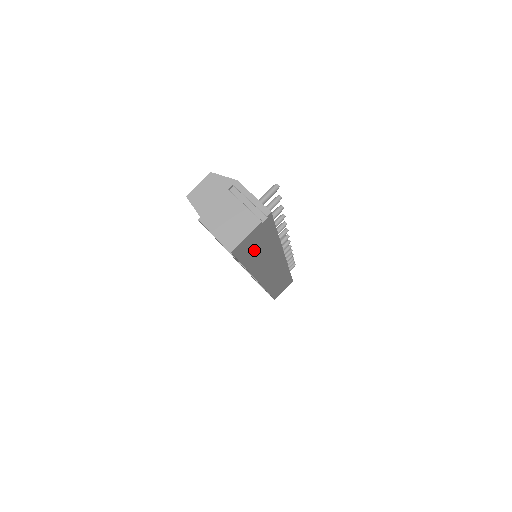
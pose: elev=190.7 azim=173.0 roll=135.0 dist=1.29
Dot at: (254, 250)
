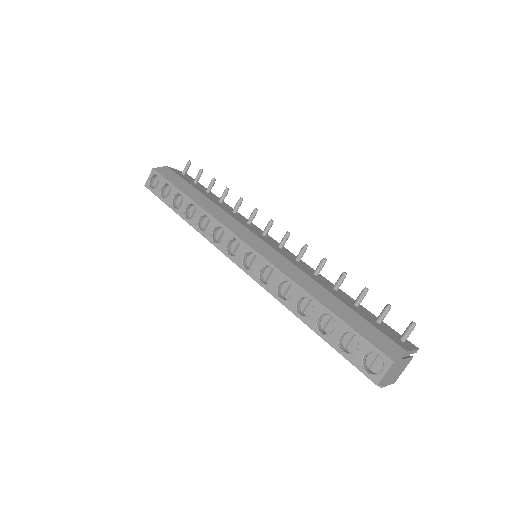
Dot at: occluded
